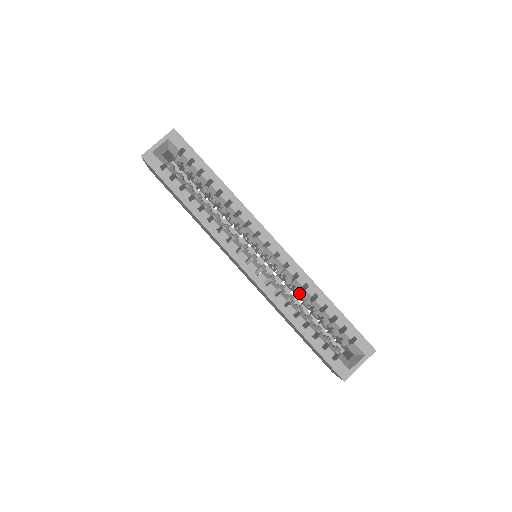
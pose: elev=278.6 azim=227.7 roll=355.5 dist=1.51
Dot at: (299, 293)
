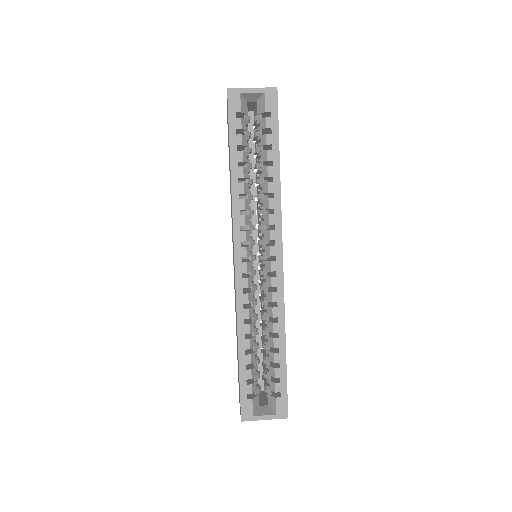
Dot at: (265, 319)
